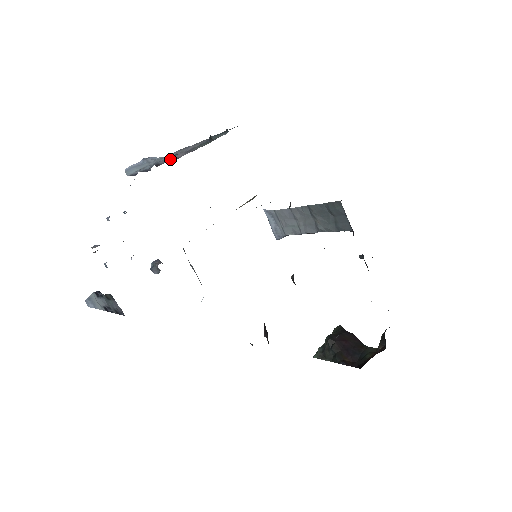
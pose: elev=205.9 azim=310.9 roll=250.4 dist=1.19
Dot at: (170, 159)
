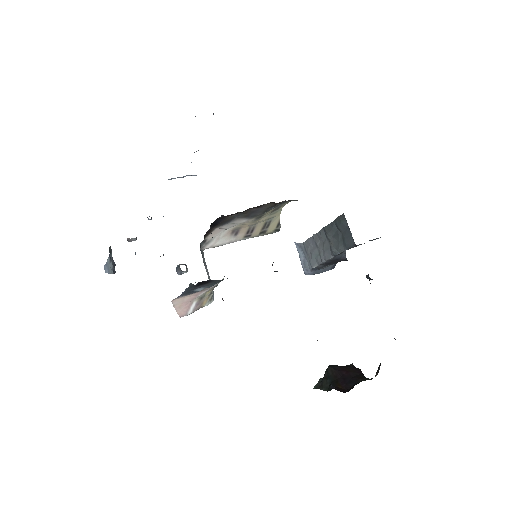
Dot at: occluded
